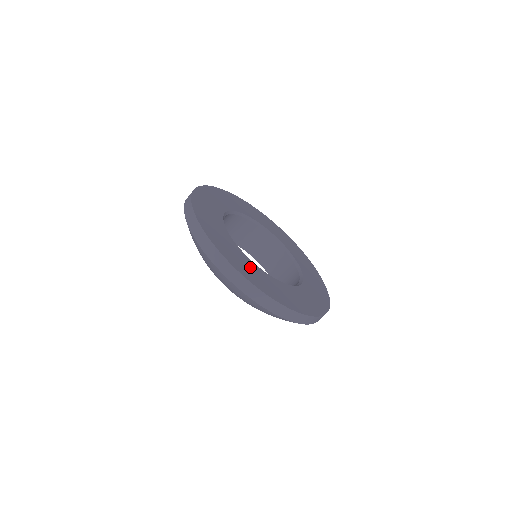
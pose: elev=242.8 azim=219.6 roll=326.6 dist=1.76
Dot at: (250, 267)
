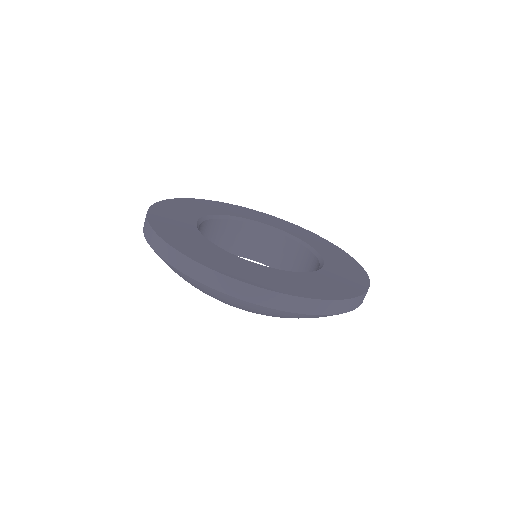
Dot at: (230, 261)
